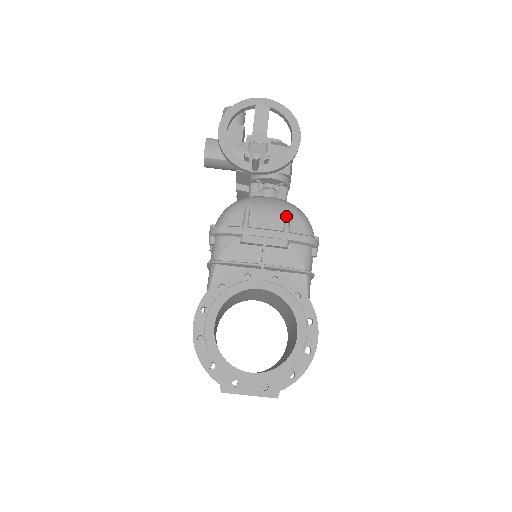
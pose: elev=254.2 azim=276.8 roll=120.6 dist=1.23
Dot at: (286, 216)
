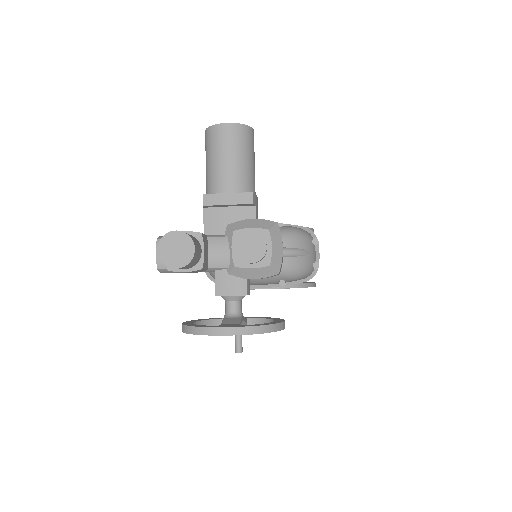
Dot at: occluded
